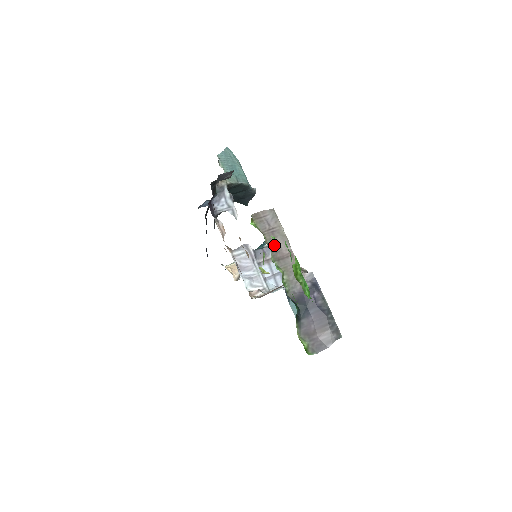
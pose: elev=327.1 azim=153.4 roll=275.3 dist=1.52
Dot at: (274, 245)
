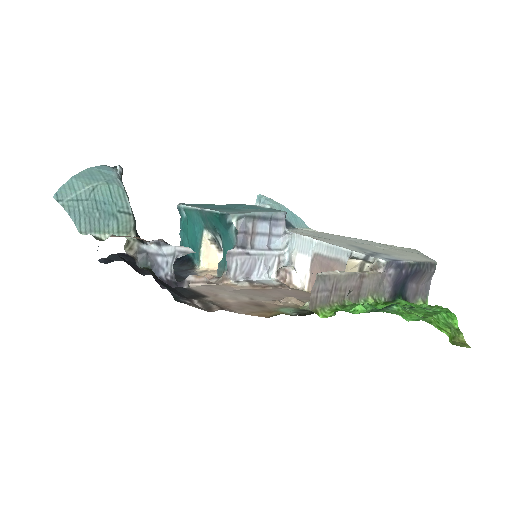
Dot at: (346, 294)
